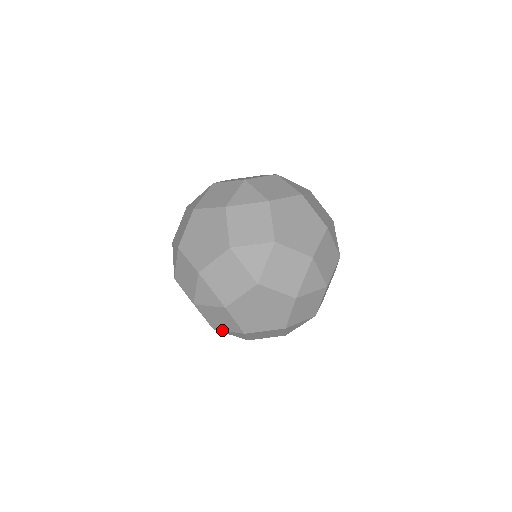
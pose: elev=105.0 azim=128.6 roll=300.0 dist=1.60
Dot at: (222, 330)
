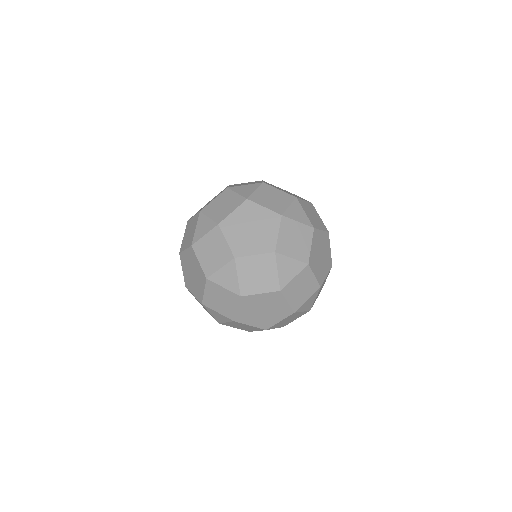
Dot at: (302, 304)
